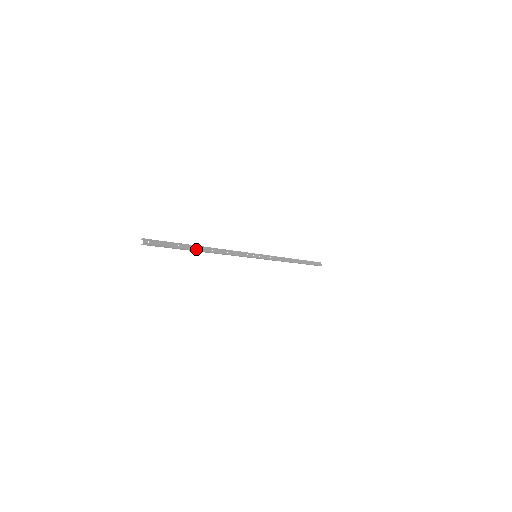
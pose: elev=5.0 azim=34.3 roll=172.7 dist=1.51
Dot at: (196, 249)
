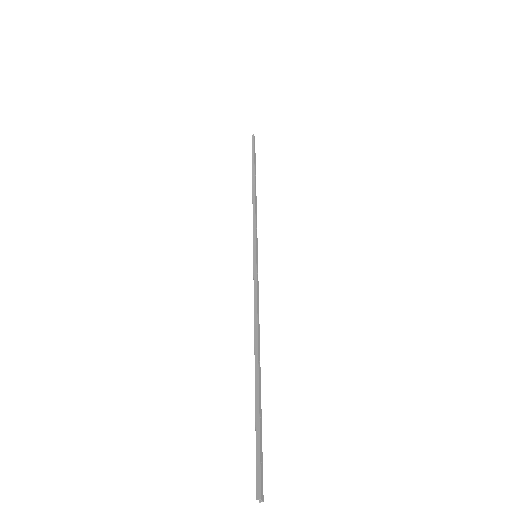
Dot at: (260, 381)
